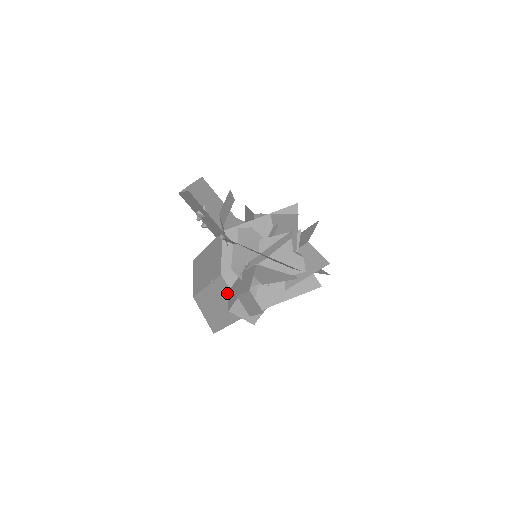
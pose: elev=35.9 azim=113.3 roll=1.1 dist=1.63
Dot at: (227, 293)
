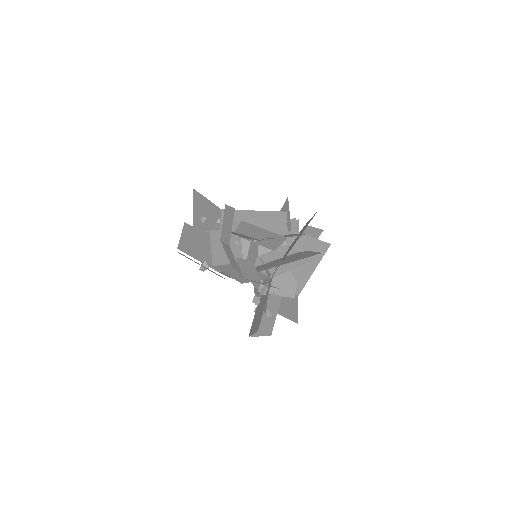
Dot at: occluded
